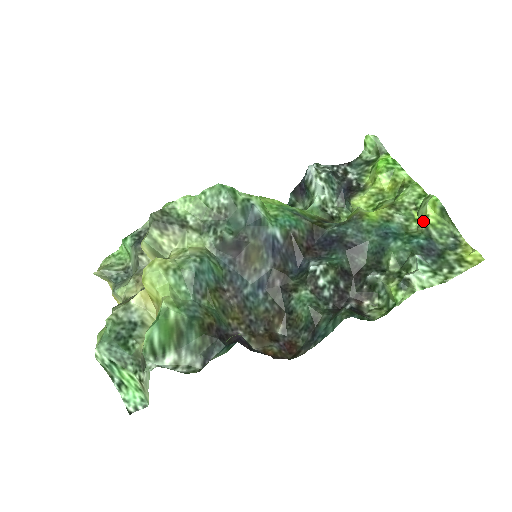
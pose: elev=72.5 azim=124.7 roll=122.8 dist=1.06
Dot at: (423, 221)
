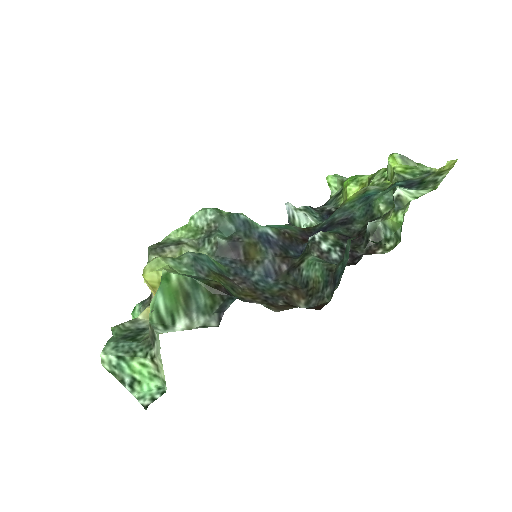
Dot at: (392, 173)
